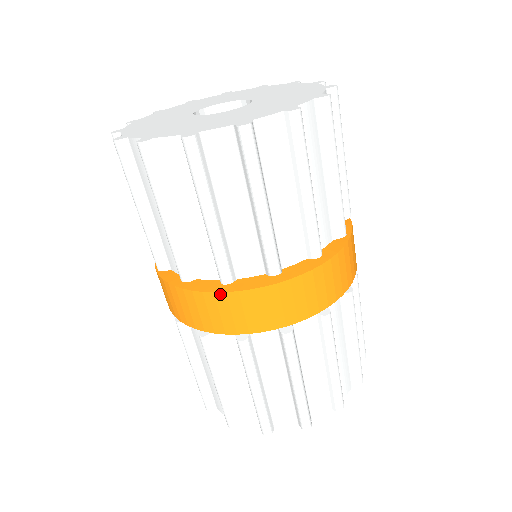
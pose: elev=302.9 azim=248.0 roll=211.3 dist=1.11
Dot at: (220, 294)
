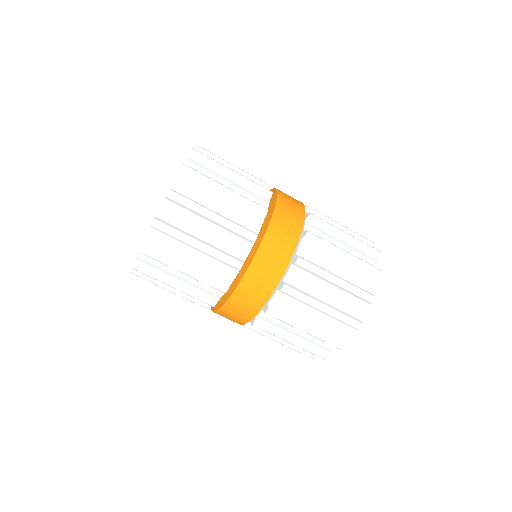
Dot at: (230, 299)
